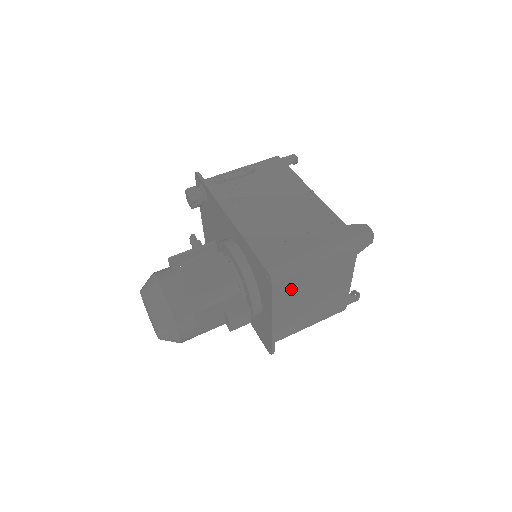
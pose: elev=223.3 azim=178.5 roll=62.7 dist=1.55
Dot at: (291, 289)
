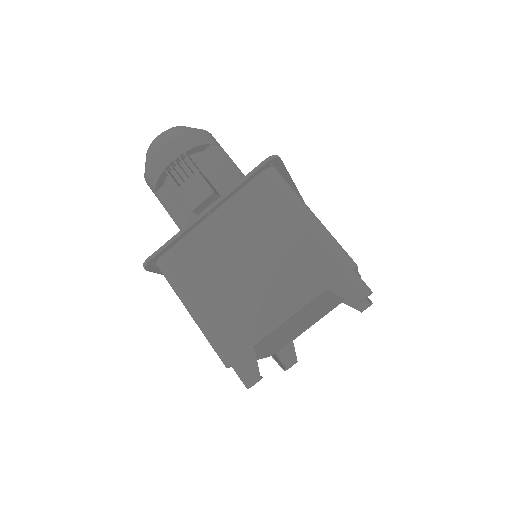
Dot at: (257, 212)
